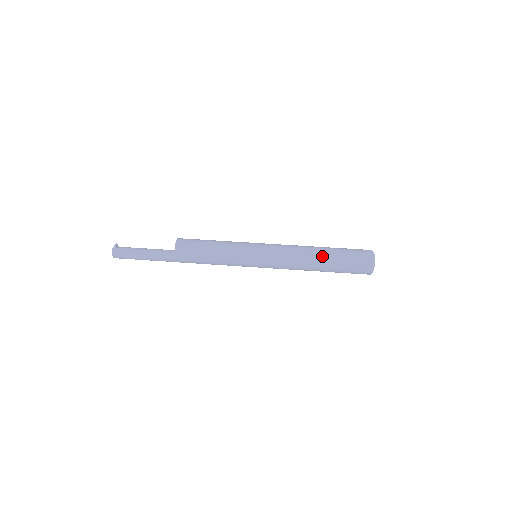
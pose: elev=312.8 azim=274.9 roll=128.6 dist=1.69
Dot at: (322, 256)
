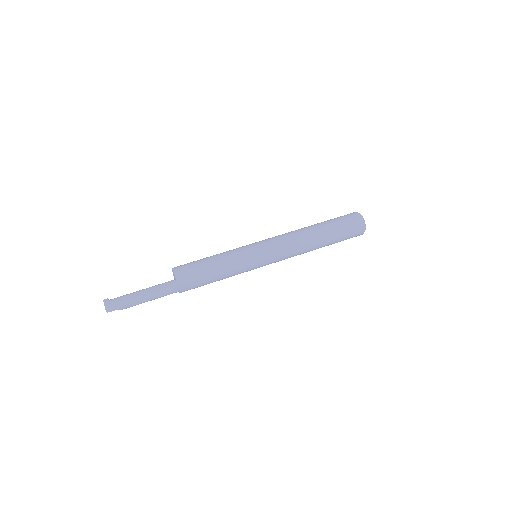
Dot at: (314, 225)
